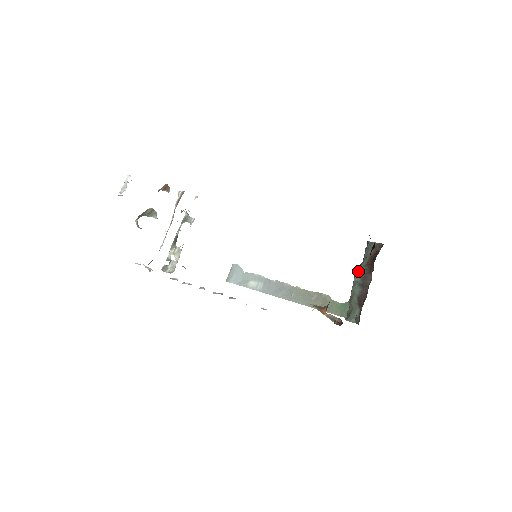
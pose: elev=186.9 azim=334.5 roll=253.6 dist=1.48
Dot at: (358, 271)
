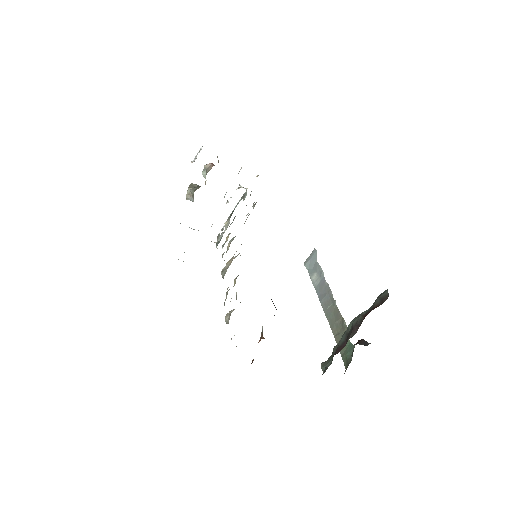
Dot at: (356, 317)
